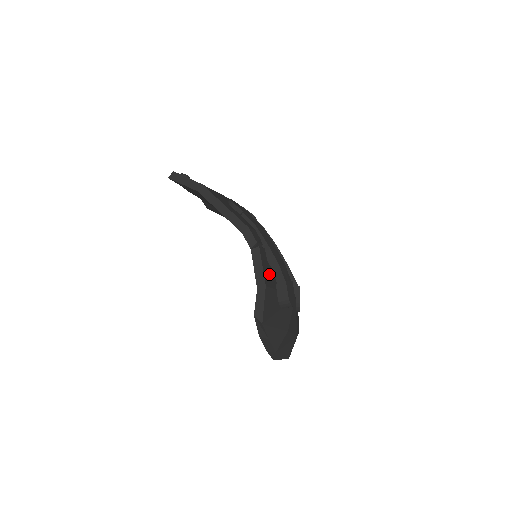
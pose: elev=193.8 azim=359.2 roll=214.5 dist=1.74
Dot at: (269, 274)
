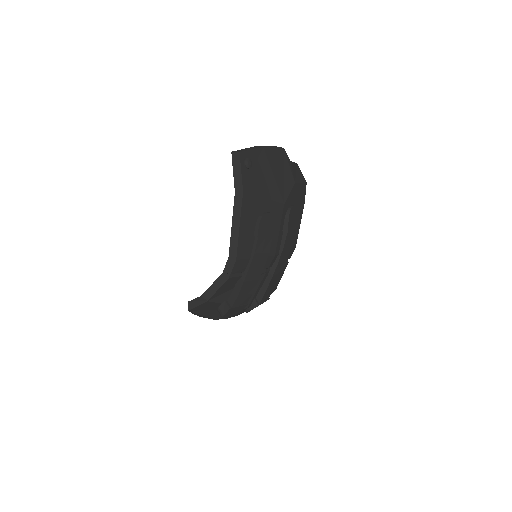
Dot at: (228, 291)
